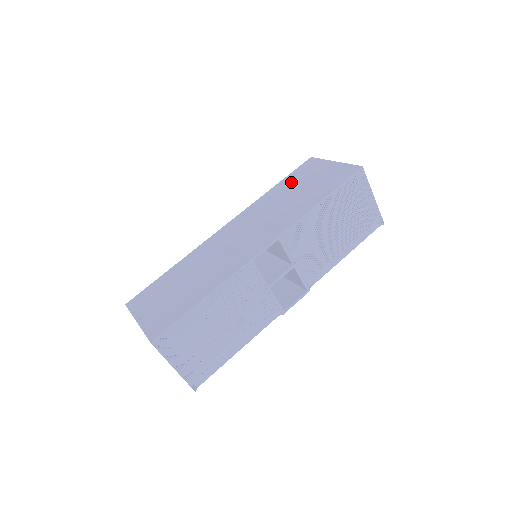
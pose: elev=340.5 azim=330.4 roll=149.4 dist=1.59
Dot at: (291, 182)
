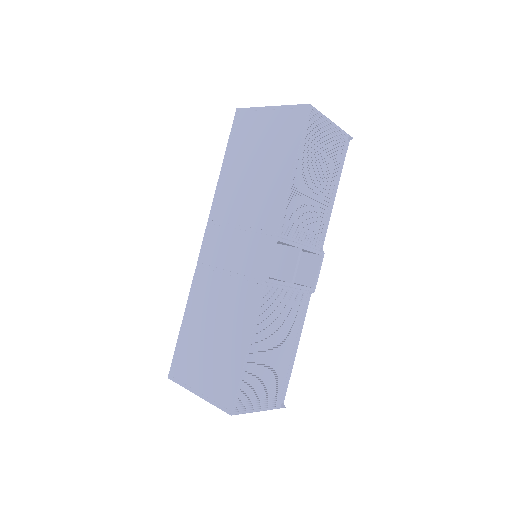
Dot at: (238, 155)
